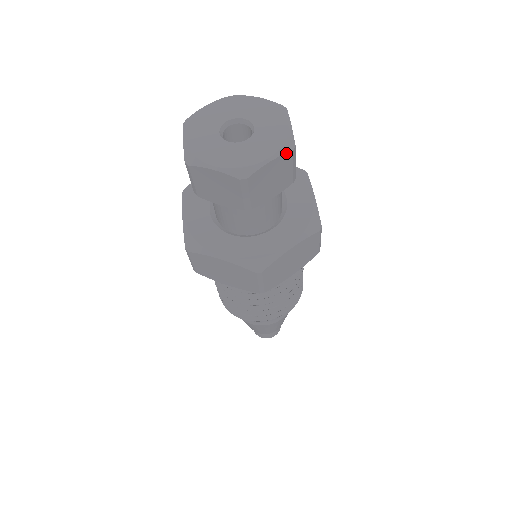
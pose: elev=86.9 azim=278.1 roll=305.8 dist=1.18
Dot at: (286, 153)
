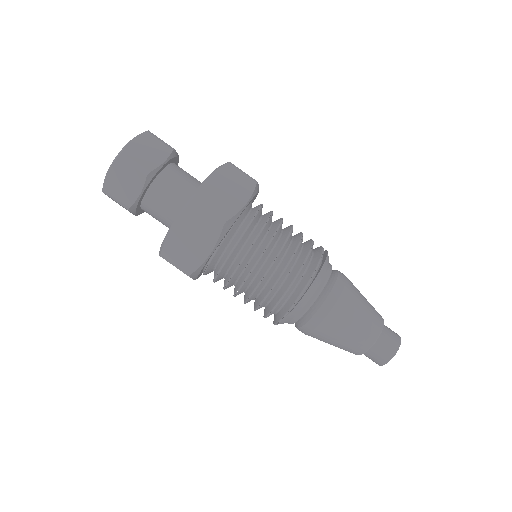
Dot at: (142, 133)
